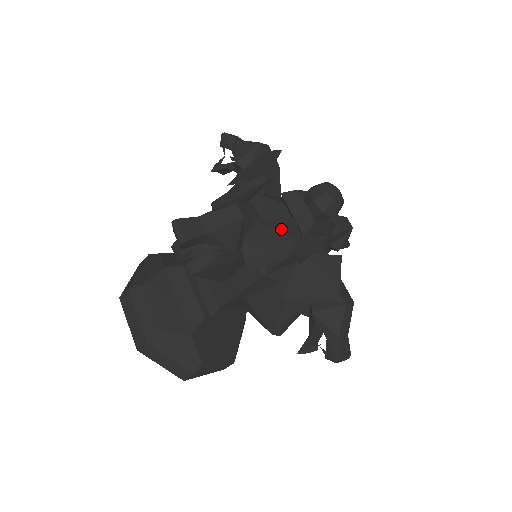
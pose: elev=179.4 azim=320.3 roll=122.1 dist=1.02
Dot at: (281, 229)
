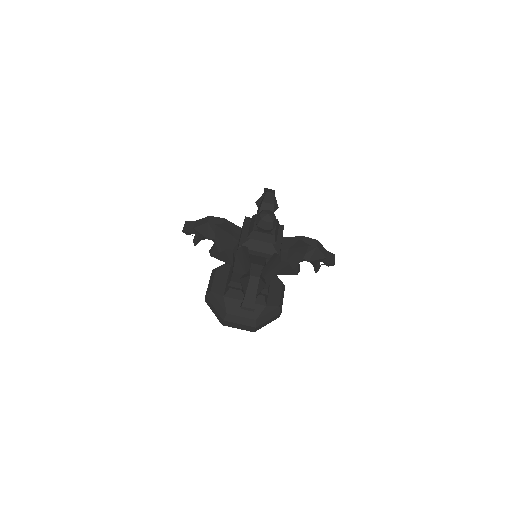
Dot at: (272, 260)
